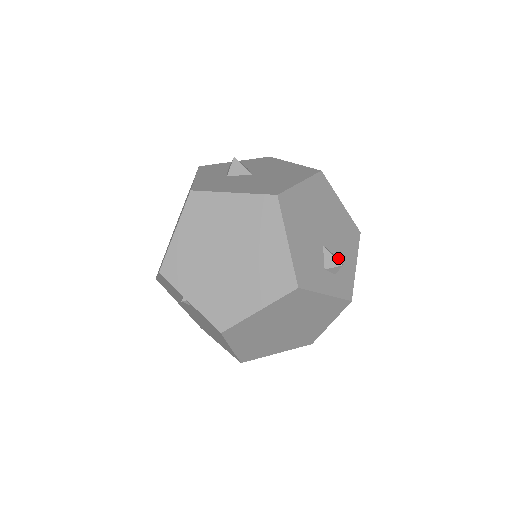
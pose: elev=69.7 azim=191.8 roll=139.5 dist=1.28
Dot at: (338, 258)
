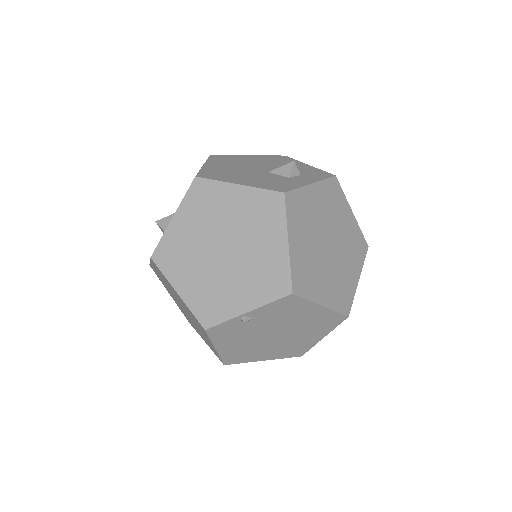
Dot at: occluded
